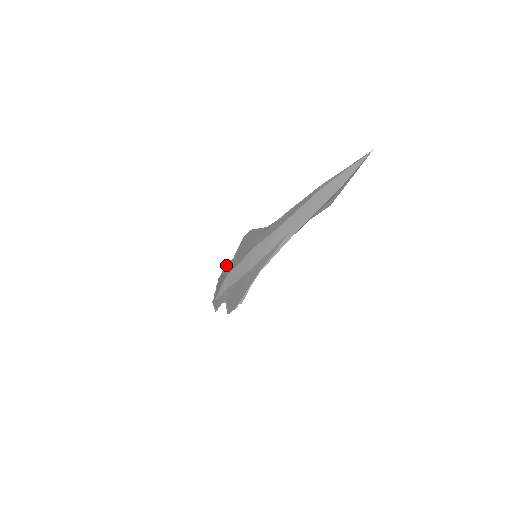
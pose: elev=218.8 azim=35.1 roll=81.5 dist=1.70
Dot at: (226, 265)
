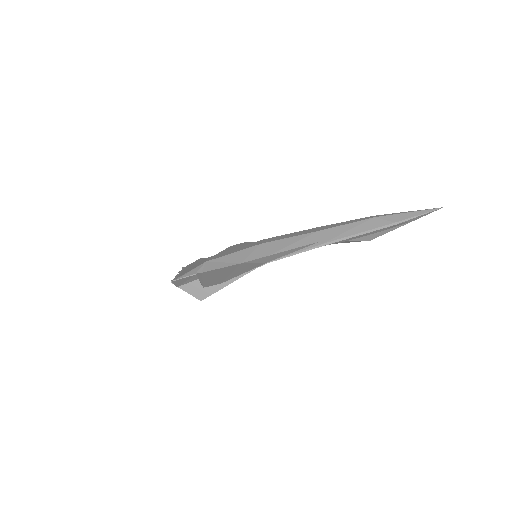
Dot at: (199, 260)
